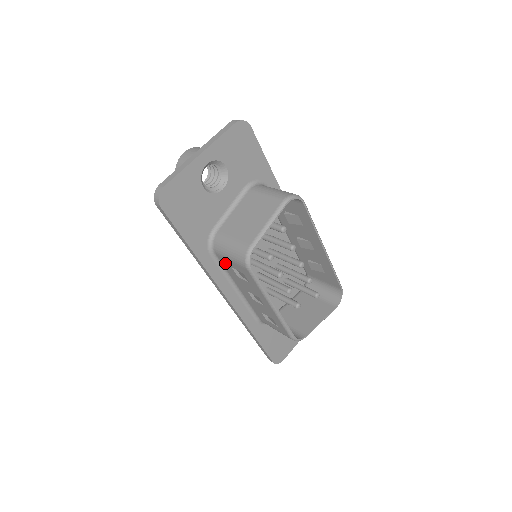
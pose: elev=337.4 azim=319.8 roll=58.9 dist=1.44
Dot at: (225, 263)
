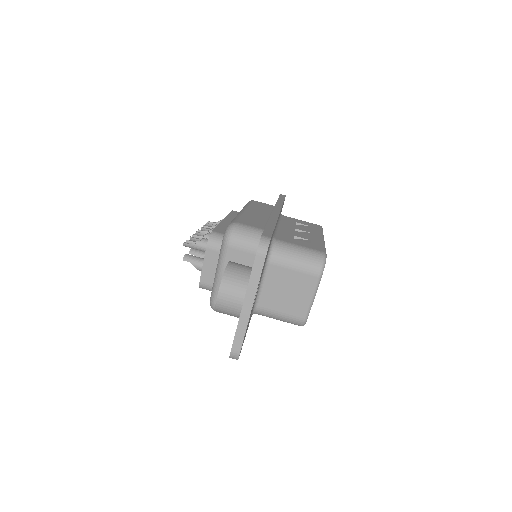
Dot at: occluded
